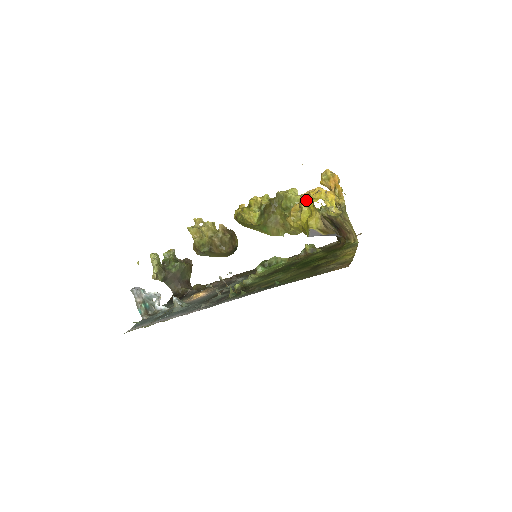
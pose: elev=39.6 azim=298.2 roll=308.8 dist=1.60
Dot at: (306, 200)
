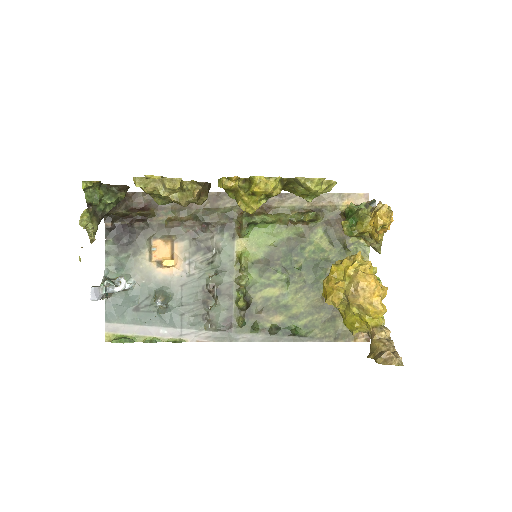
Dot at: (360, 308)
